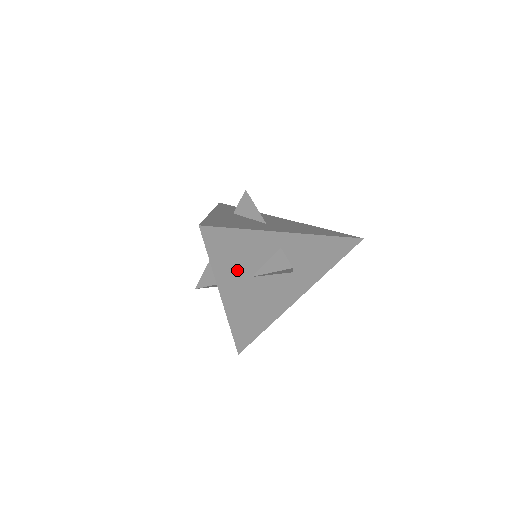
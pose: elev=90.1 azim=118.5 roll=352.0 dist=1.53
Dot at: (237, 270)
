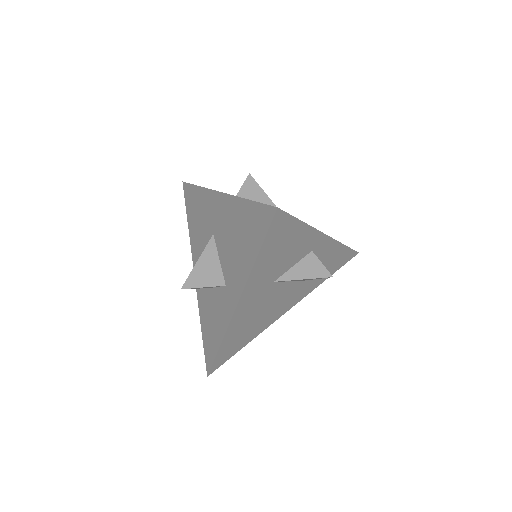
Dot at: (269, 272)
